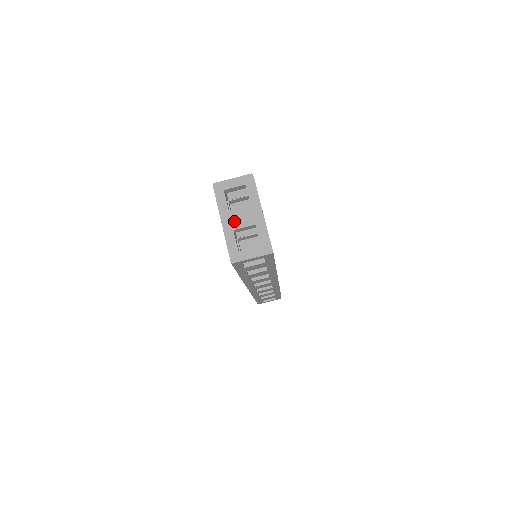
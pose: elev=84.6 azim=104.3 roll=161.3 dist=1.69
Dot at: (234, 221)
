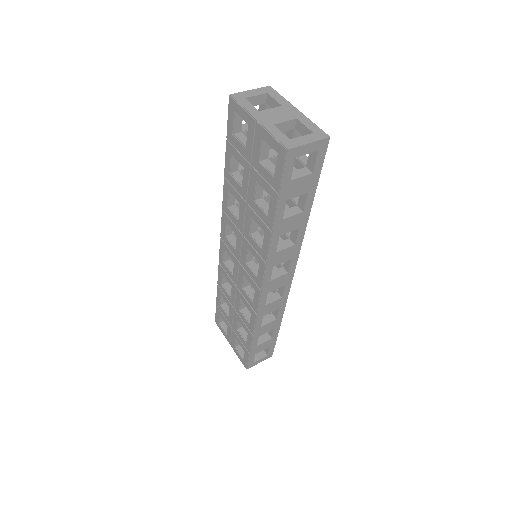
Dot at: (270, 118)
